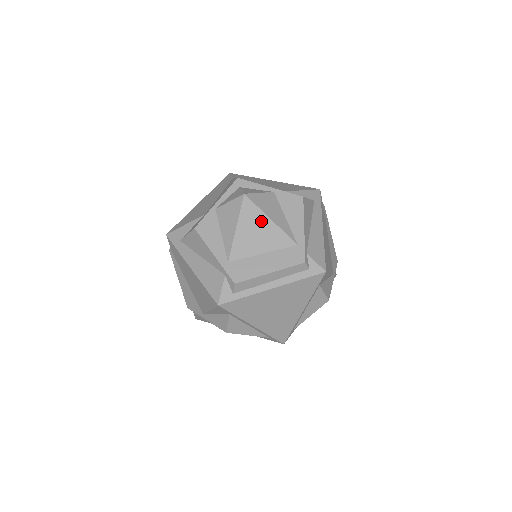
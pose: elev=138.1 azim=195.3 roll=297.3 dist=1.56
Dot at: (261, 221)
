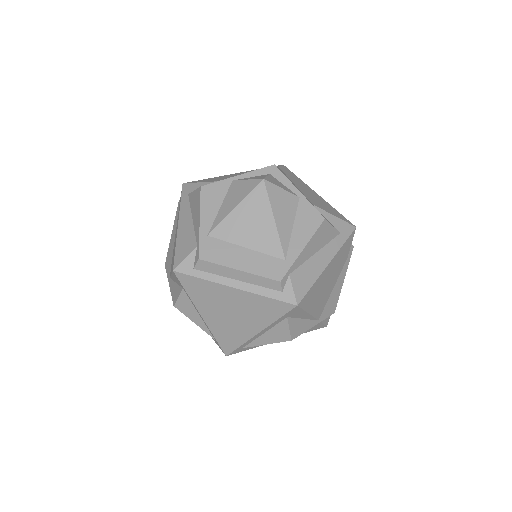
Dot at: (264, 215)
